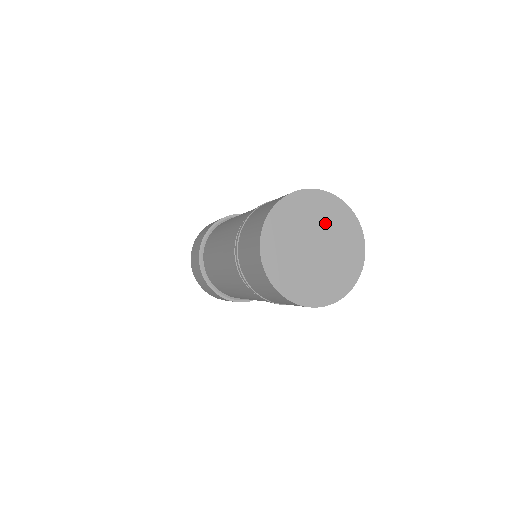
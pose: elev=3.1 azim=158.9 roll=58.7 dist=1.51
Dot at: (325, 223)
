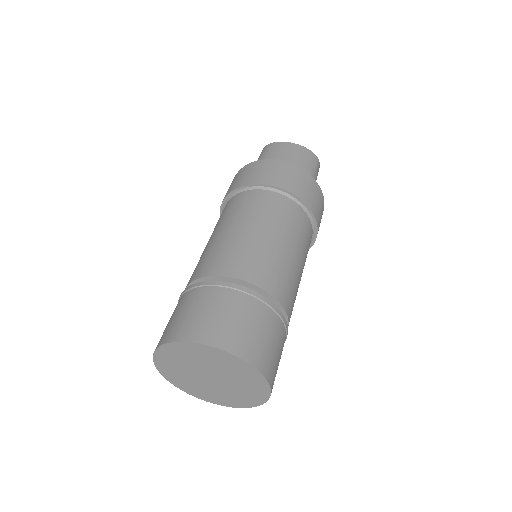
Dot at: (195, 362)
